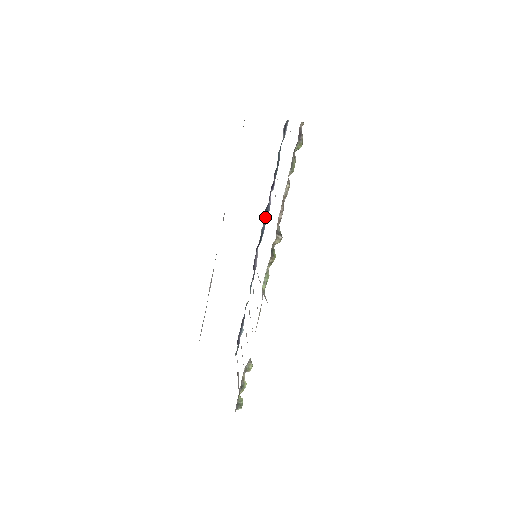
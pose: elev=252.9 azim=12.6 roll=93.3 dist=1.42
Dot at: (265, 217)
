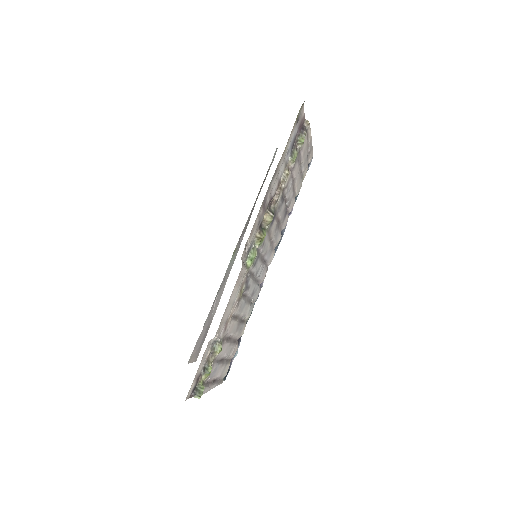
Dot at: occluded
